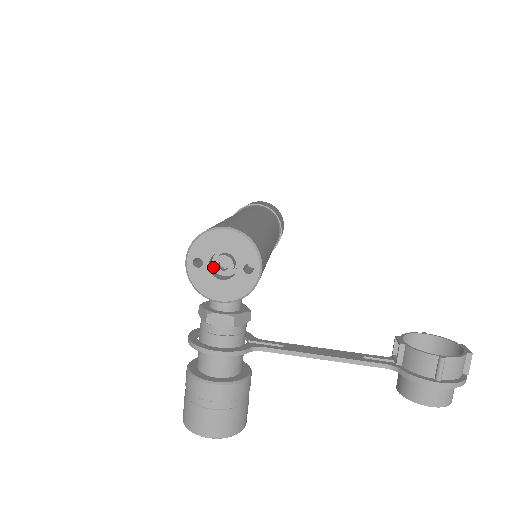
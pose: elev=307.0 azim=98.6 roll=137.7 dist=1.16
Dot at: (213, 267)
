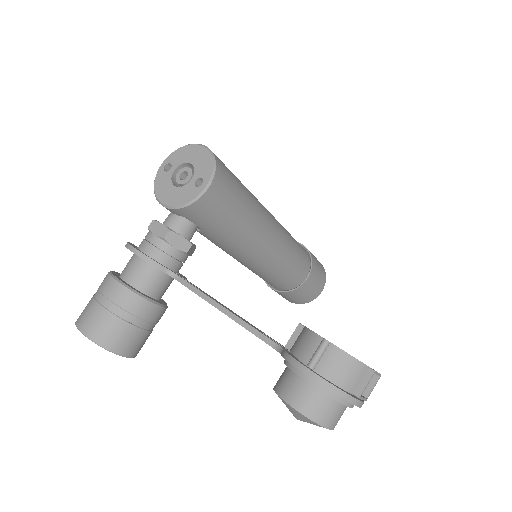
Dot at: (176, 175)
